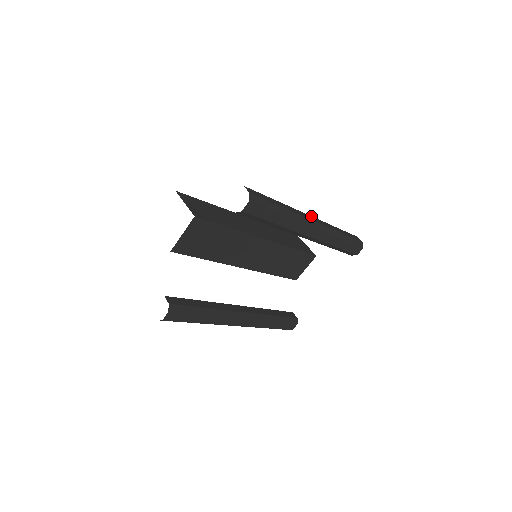
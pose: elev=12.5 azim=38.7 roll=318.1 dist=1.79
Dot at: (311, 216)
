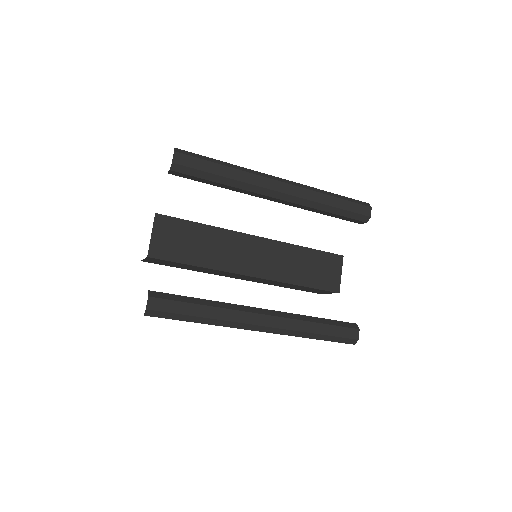
Dot at: occluded
